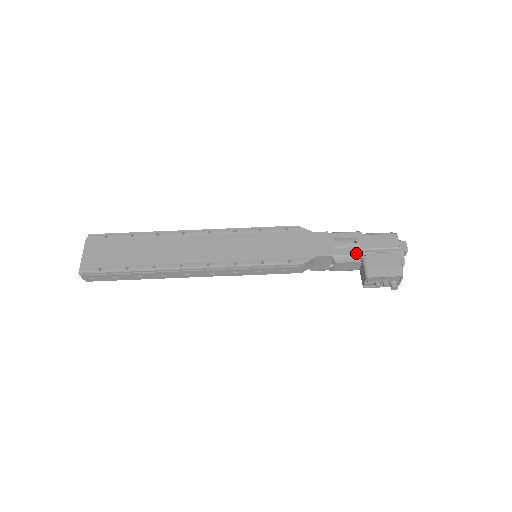
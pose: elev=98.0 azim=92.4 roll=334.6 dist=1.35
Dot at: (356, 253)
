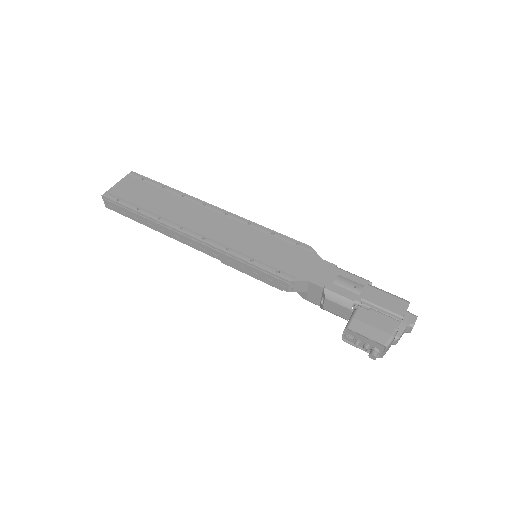
Dot at: (350, 298)
